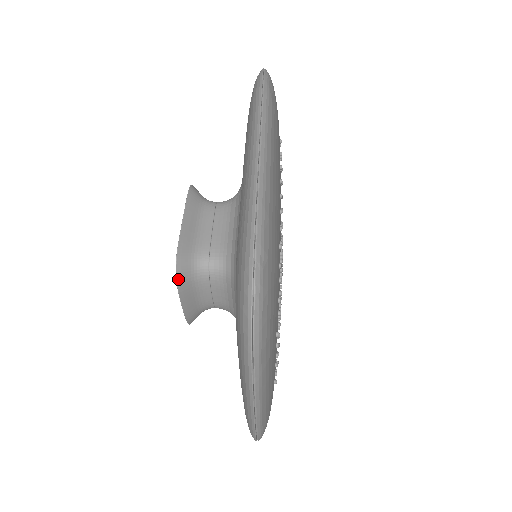
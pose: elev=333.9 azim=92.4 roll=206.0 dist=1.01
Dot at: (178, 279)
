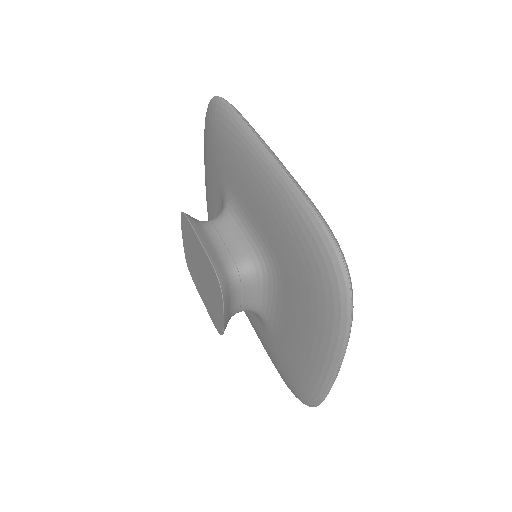
Dot at: (222, 291)
